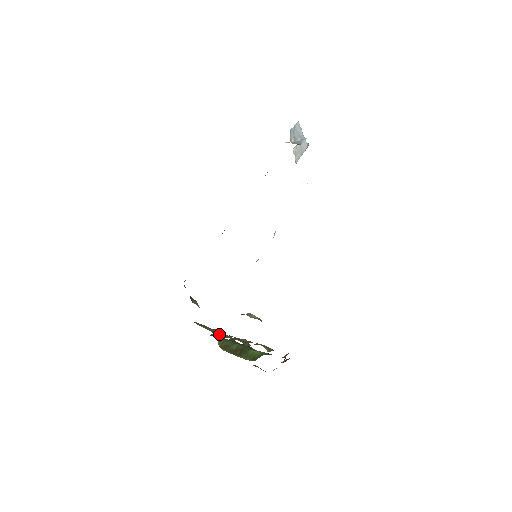
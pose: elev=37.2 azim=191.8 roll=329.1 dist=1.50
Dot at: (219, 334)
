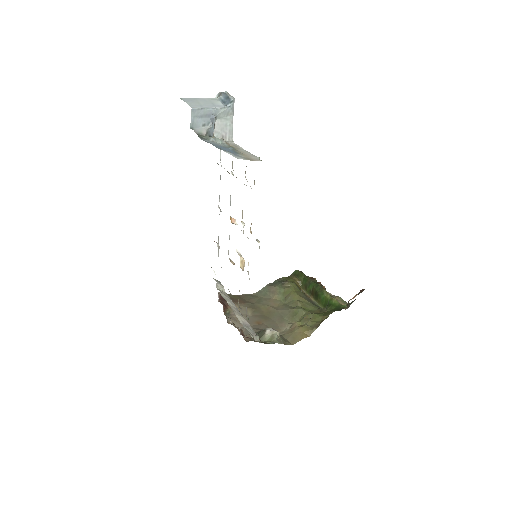
Dot at: (285, 295)
